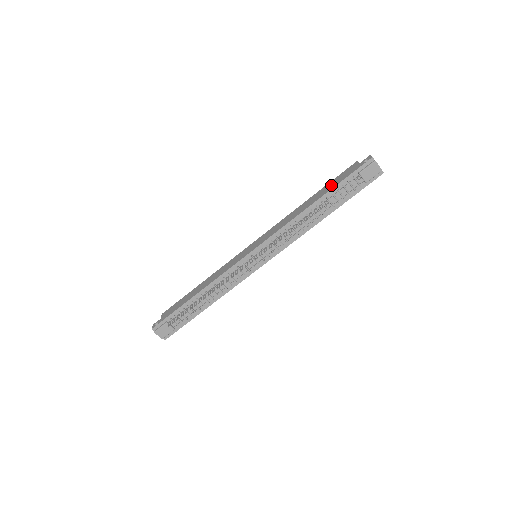
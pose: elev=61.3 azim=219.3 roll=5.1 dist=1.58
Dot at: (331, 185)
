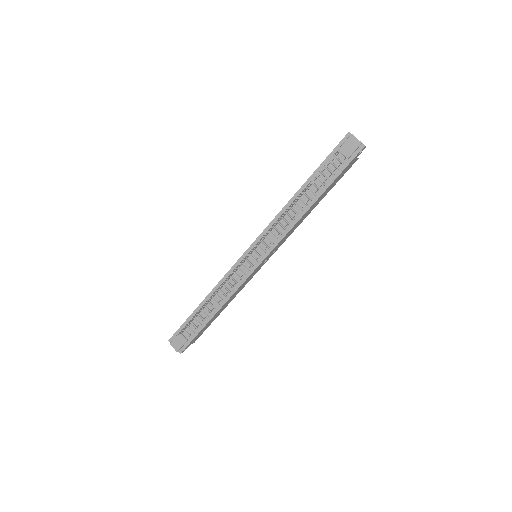
Dot at: occluded
